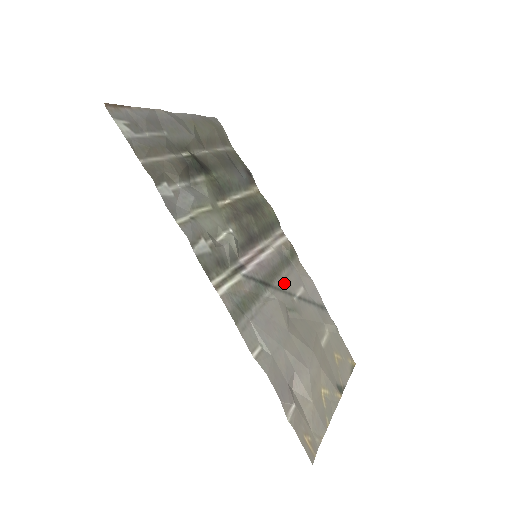
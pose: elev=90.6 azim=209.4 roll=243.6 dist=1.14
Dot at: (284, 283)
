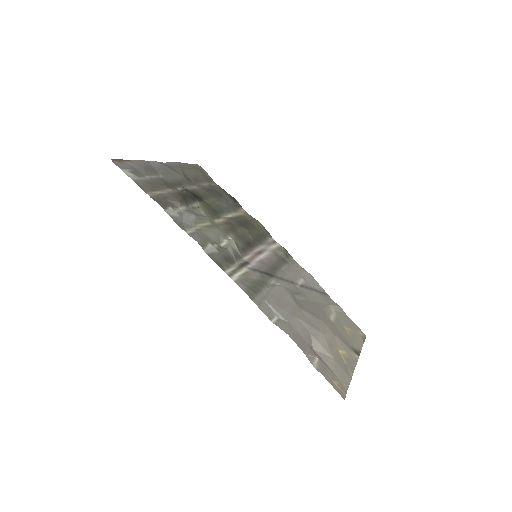
Dot at: (285, 275)
